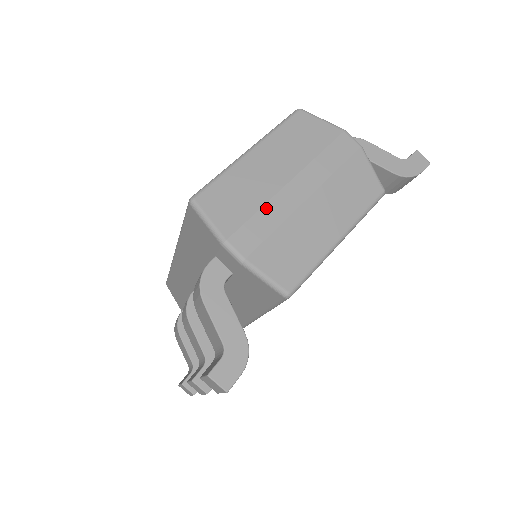
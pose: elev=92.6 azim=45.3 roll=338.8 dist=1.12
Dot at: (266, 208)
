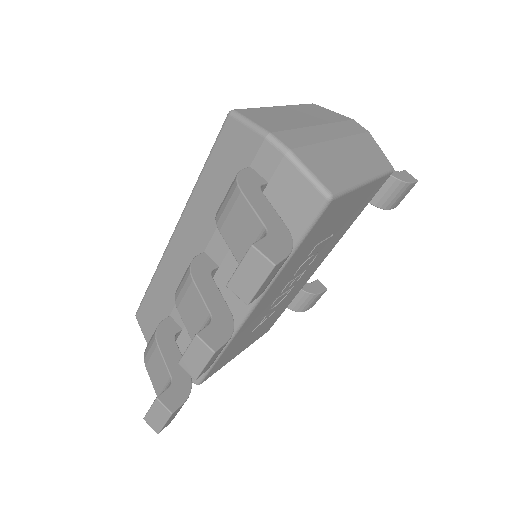
Dot at: (302, 130)
